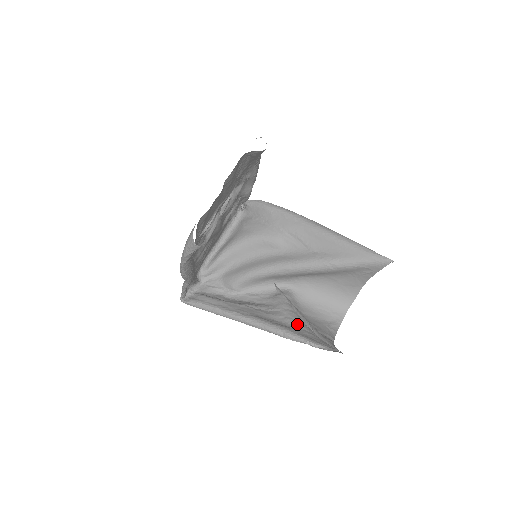
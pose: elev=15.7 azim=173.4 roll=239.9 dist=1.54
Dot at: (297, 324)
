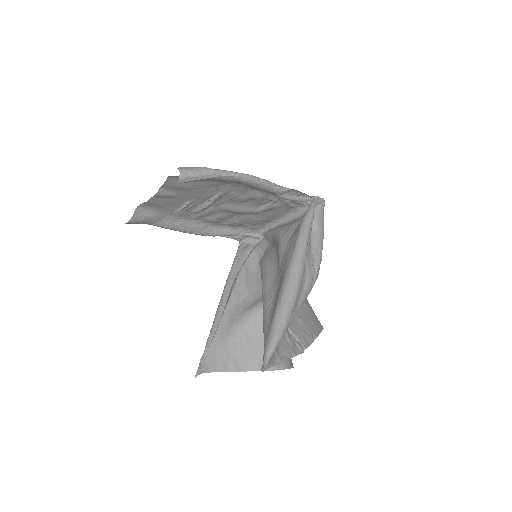
Dot at: (230, 331)
